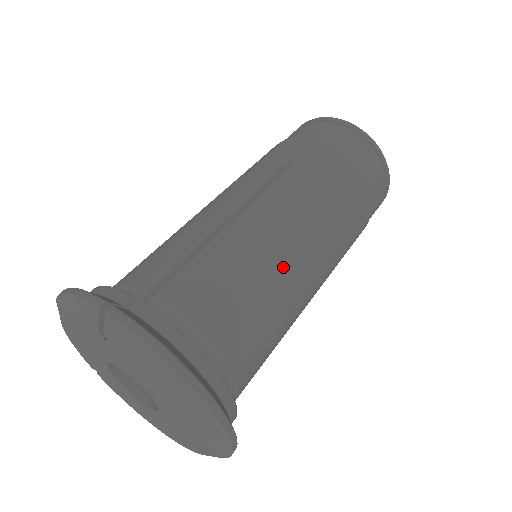
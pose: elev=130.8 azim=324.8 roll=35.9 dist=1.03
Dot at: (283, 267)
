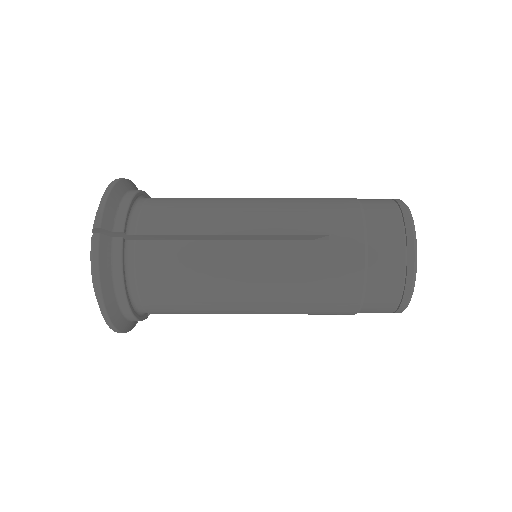
Dot at: occluded
